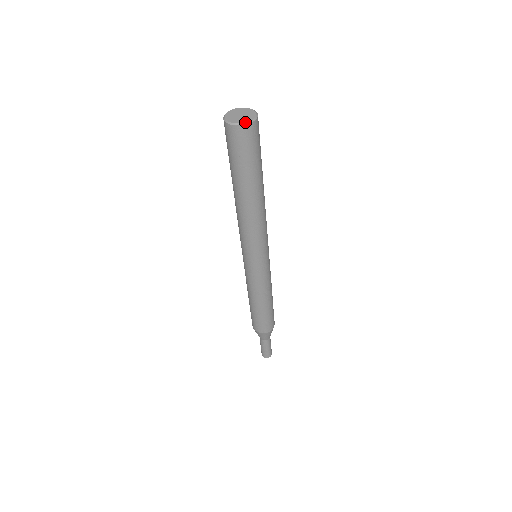
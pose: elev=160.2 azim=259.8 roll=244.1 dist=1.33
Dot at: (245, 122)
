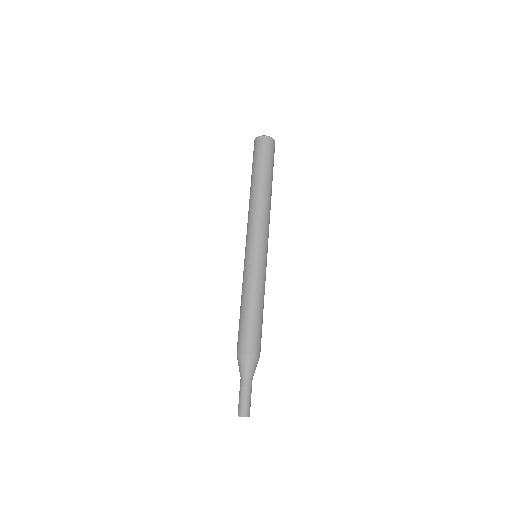
Dot at: occluded
